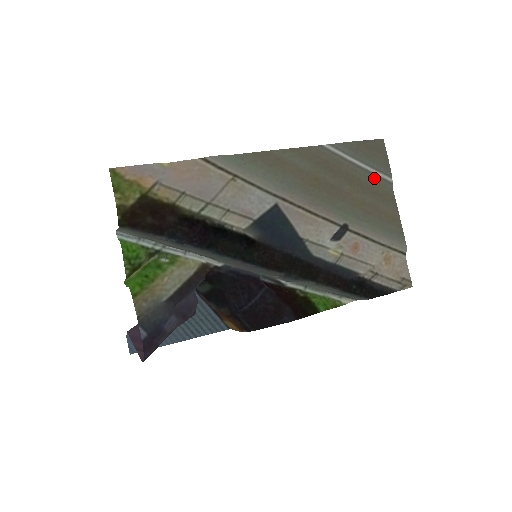
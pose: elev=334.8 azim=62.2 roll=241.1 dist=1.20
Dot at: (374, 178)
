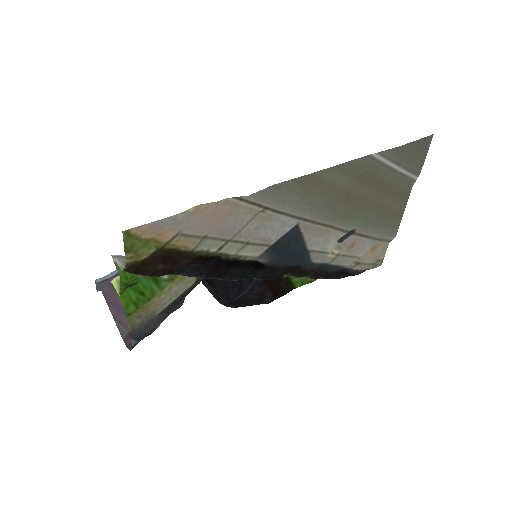
Dot at: (402, 178)
